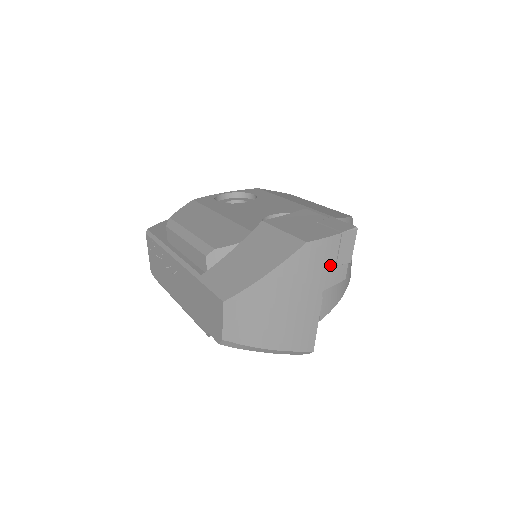
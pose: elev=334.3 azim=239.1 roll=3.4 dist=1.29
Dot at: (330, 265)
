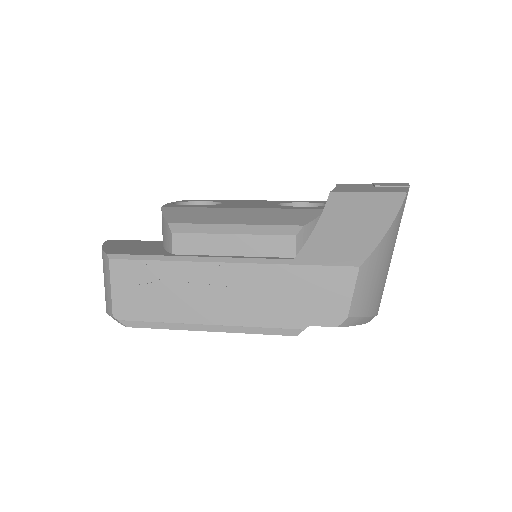
Dot at: occluded
